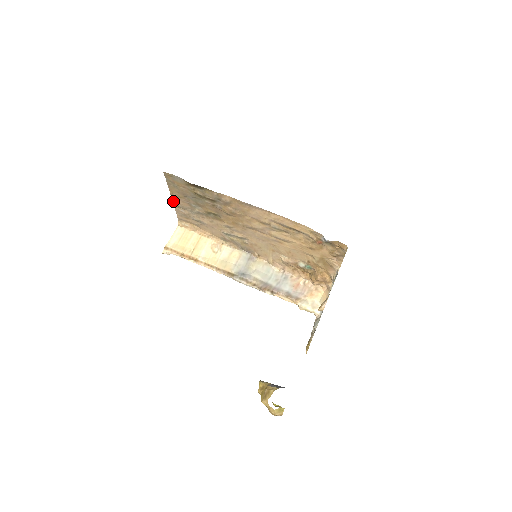
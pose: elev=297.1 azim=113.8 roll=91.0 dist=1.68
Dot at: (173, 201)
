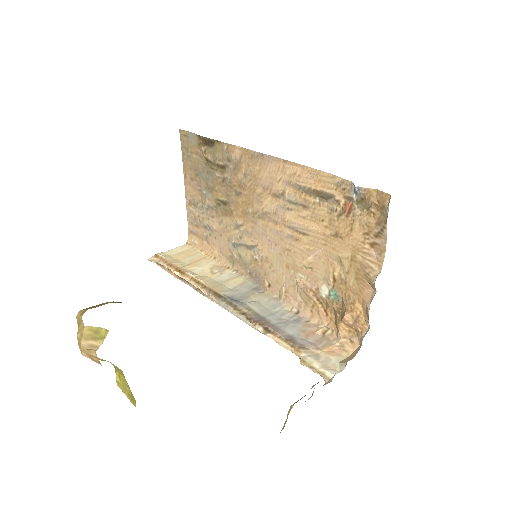
Dot at: (186, 192)
